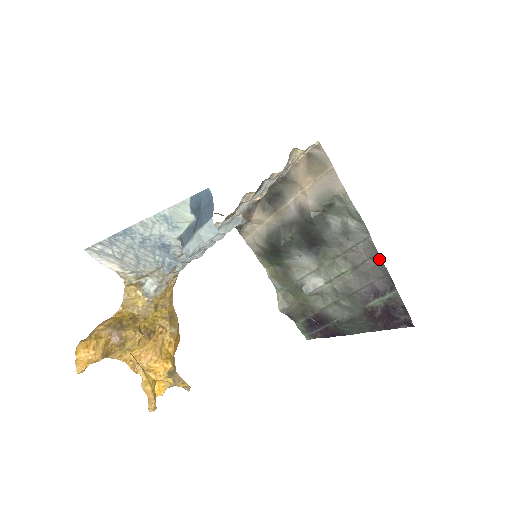
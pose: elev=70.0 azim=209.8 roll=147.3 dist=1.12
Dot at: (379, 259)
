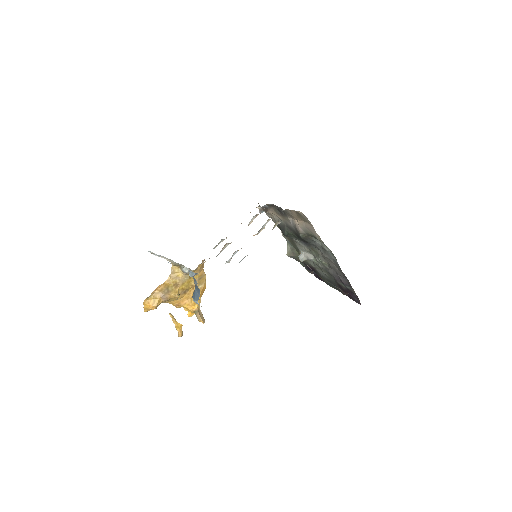
Dot at: (342, 272)
